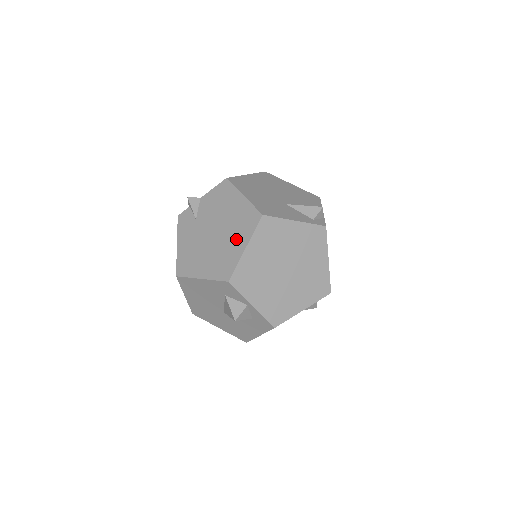
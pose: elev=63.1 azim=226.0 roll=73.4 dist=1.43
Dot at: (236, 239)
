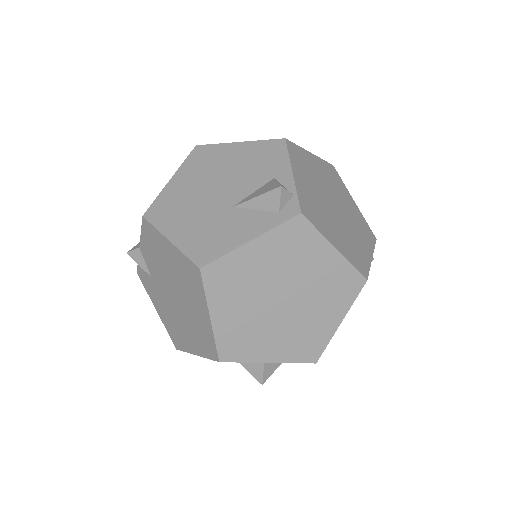
Dot at: (195, 305)
